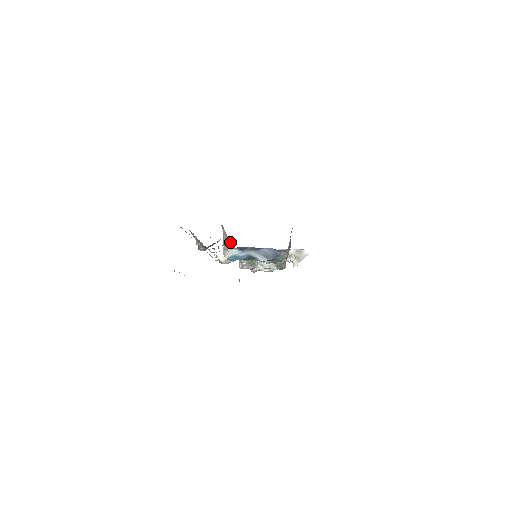
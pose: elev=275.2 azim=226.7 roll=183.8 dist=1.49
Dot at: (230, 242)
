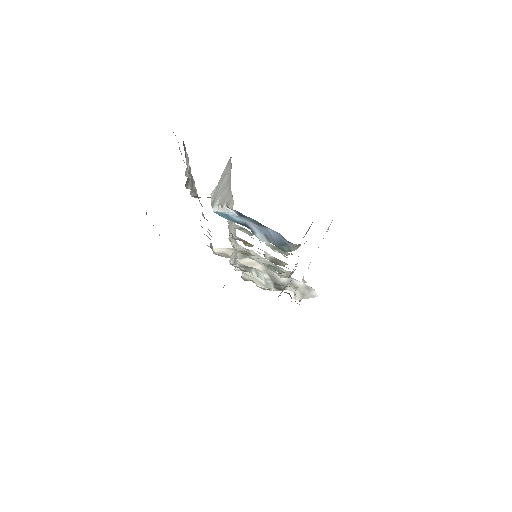
Dot at: (232, 205)
